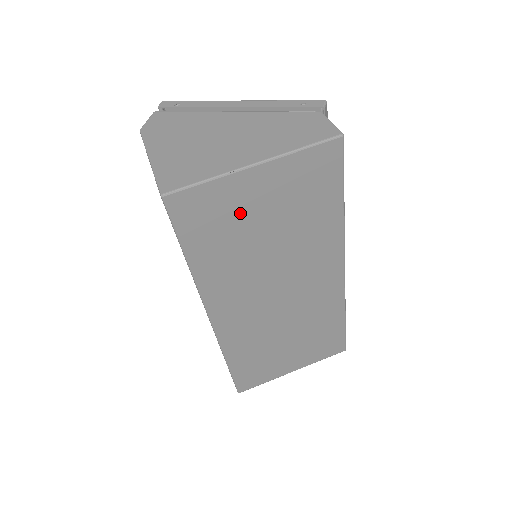
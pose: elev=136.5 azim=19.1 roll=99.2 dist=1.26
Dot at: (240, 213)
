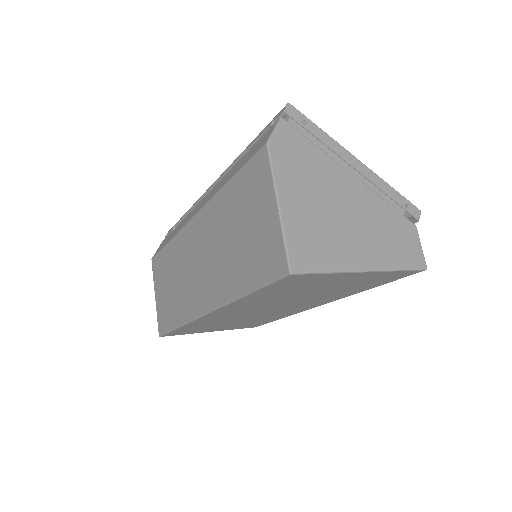
Dot at: (317, 285)
